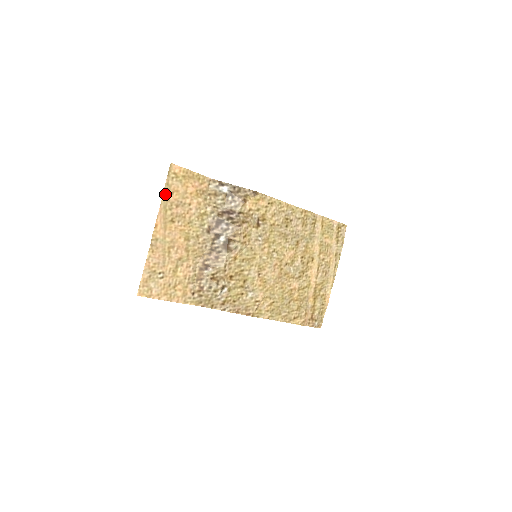
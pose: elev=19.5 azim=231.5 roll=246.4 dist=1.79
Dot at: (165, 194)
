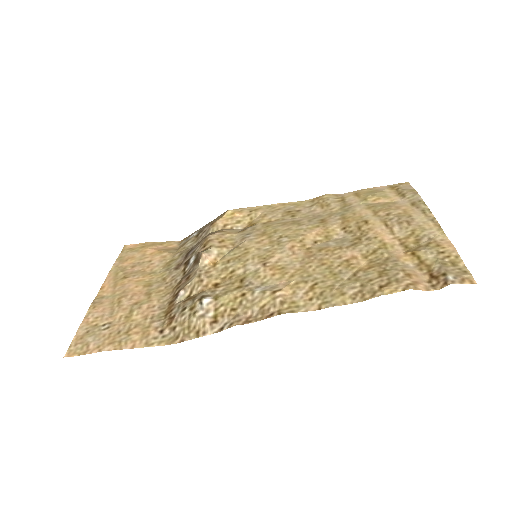
Dot at: (117, 264)
